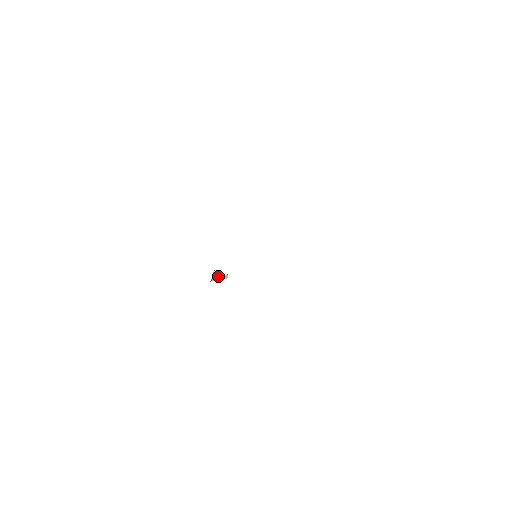
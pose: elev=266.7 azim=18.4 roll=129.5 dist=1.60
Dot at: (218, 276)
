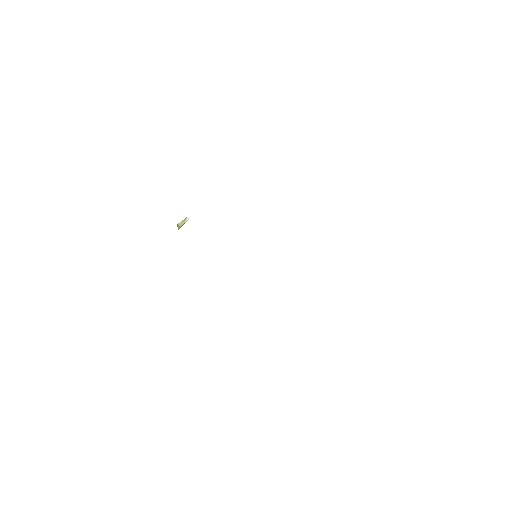
Dot at: (180, 227)
